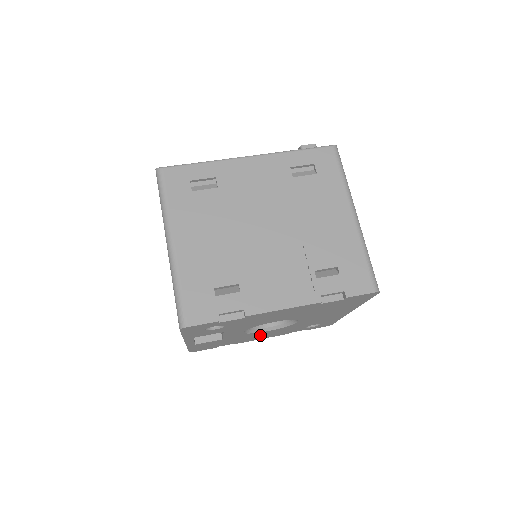
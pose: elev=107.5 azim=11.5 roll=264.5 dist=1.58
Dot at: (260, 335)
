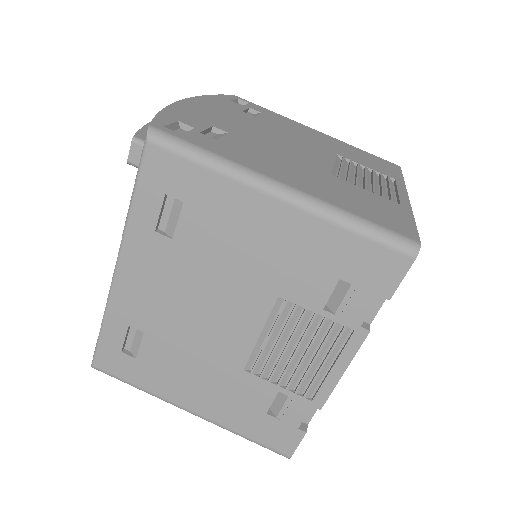
Dot at: occluded
